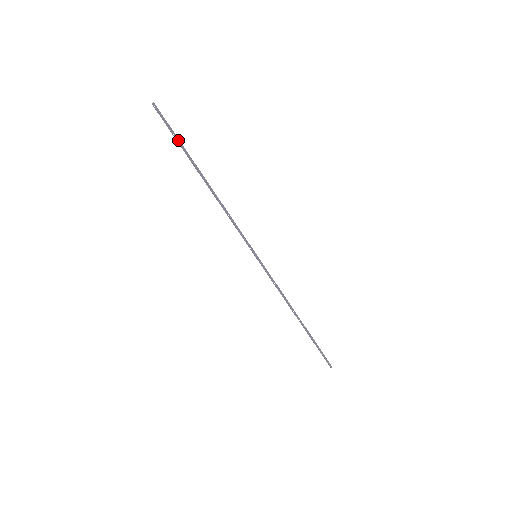
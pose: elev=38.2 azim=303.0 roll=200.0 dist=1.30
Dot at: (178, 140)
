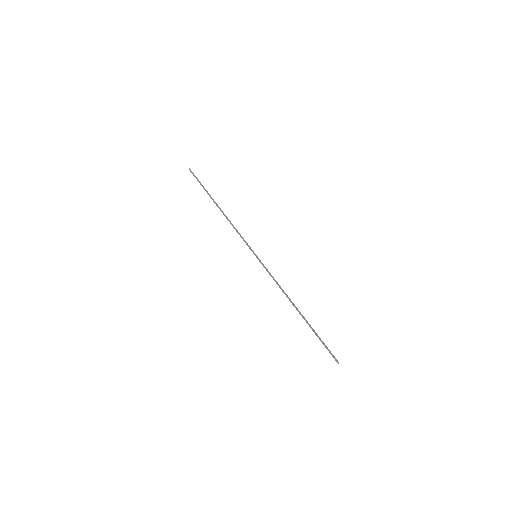
Dot at: (202, 186)
